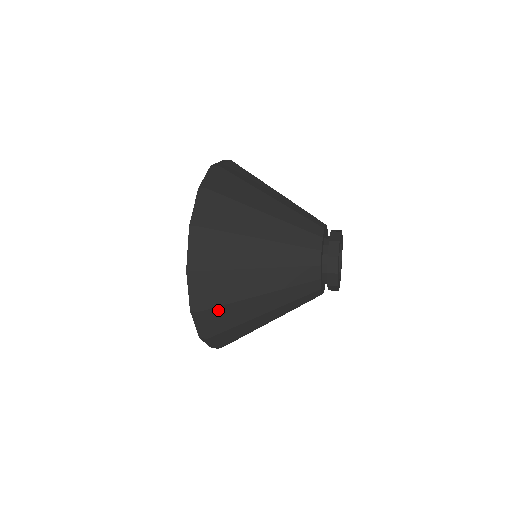
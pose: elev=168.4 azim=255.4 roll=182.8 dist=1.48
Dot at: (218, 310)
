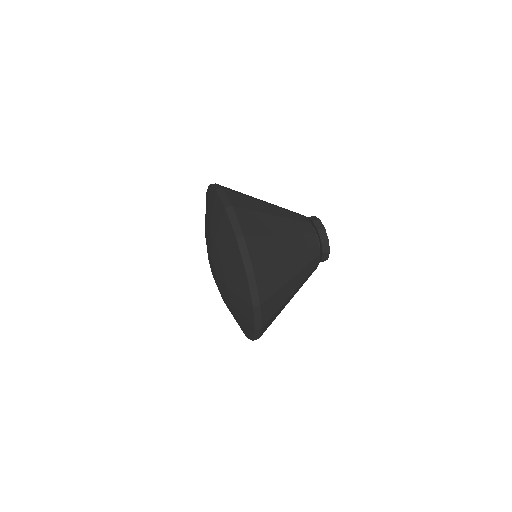
Dot at: occluded
